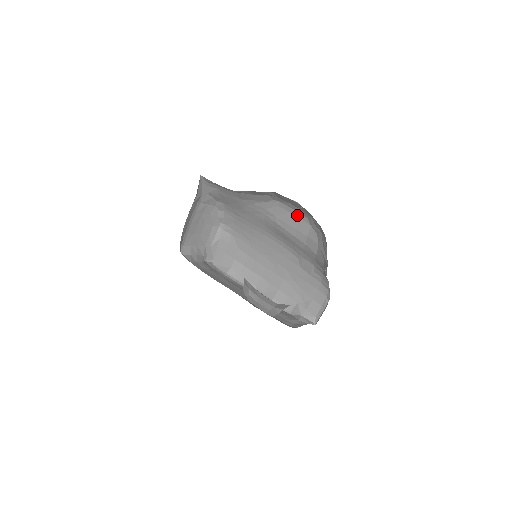
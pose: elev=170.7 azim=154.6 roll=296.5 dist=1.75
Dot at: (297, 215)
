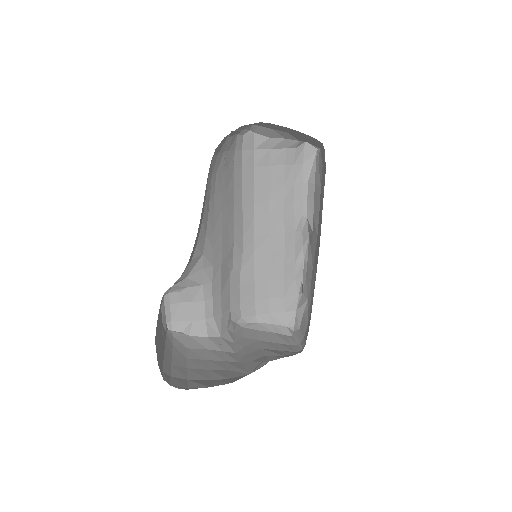
Dot at: occluded
